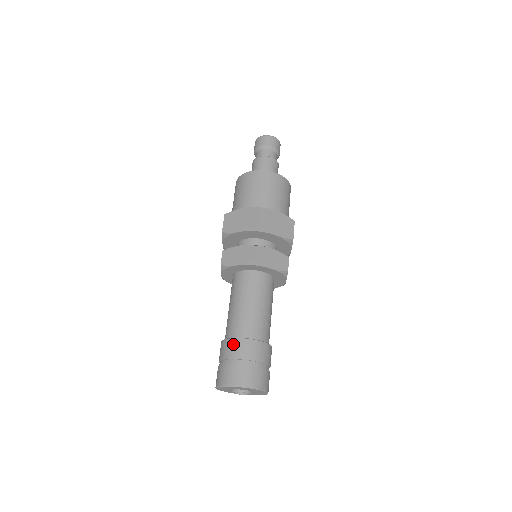
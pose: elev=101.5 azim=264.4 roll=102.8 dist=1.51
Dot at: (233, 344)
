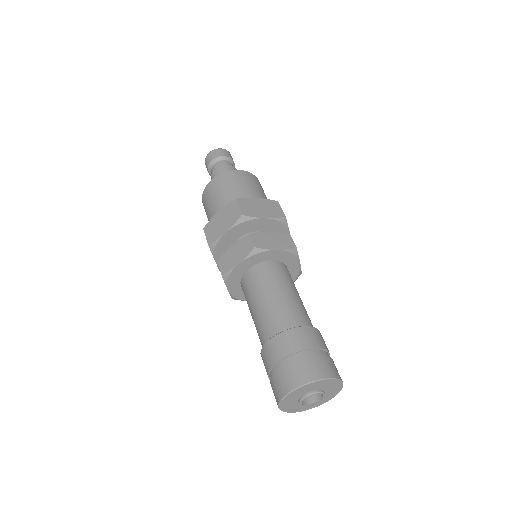
Dot at: (274, 344)
